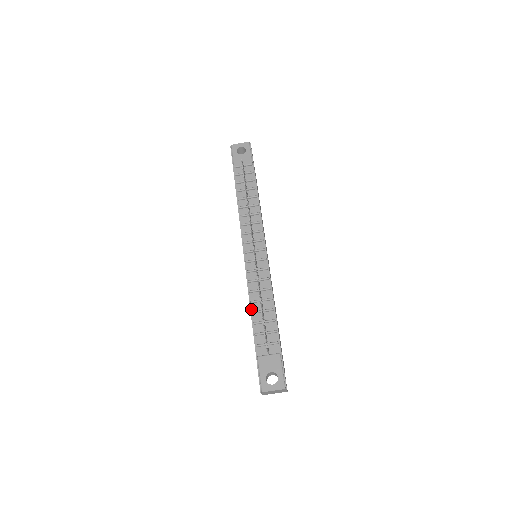
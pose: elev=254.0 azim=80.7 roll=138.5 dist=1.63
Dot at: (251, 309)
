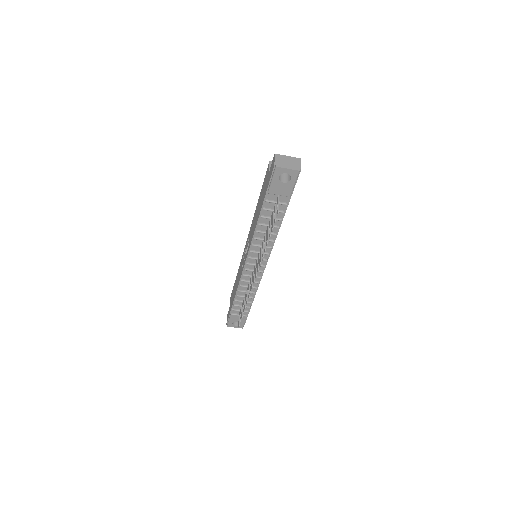
Dot at: (237, 293)
